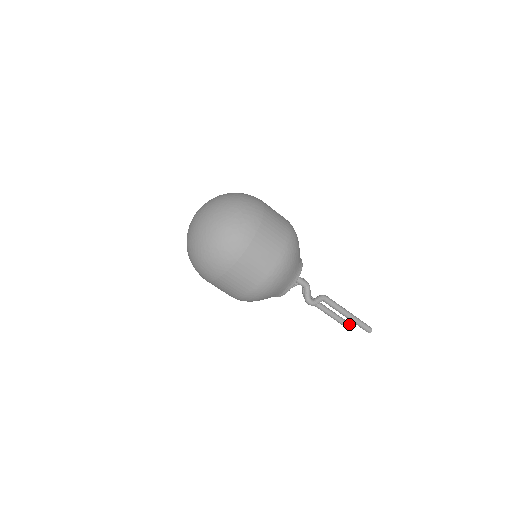
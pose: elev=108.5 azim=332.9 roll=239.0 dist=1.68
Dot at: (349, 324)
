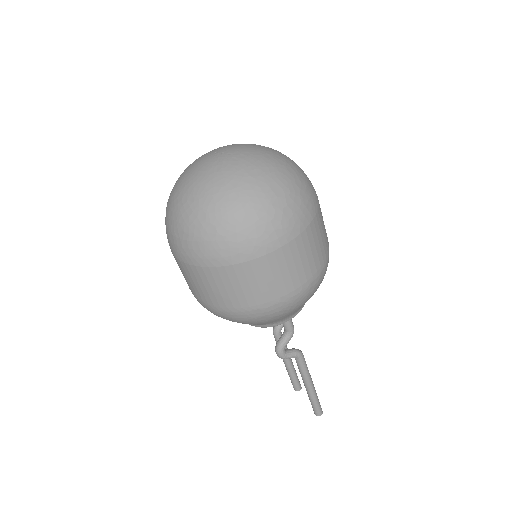
Dot at: (299, 384)
